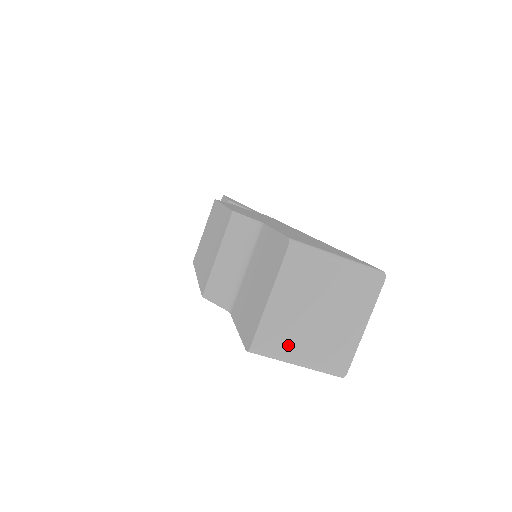
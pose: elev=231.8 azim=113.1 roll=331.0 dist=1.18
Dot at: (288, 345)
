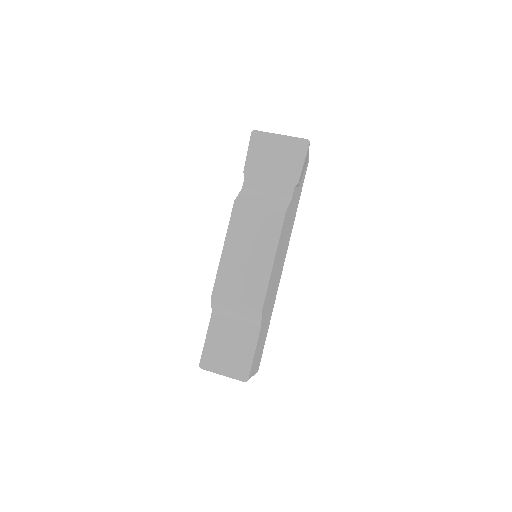
Dot at: occluded
